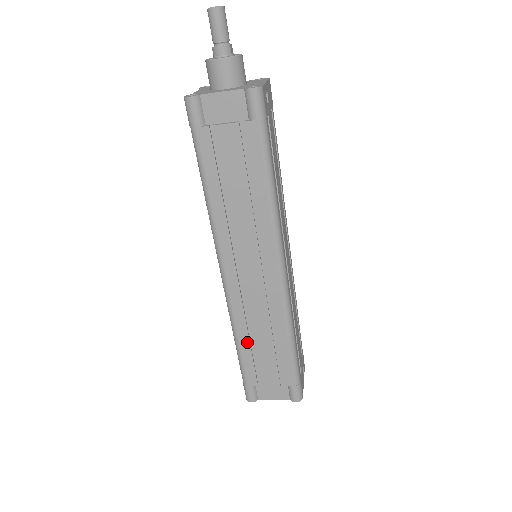
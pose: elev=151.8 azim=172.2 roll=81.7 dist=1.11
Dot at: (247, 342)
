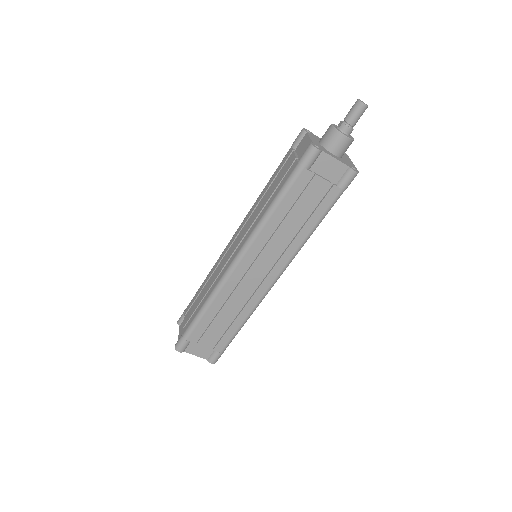
Dot at: (213, 312)
